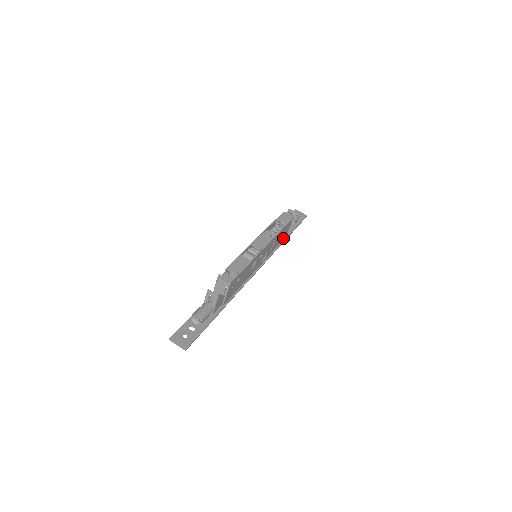
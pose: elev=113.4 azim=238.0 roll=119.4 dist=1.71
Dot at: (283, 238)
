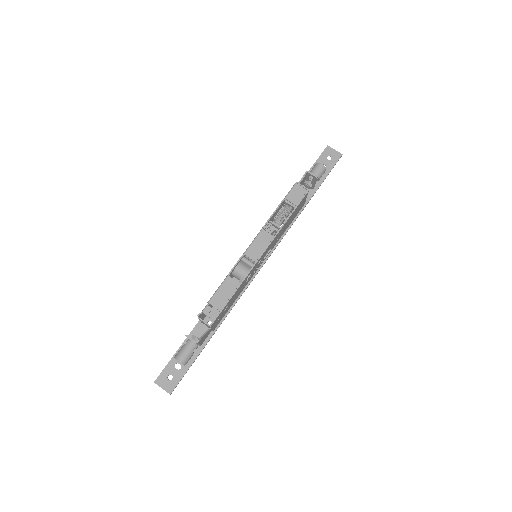
Dot at: (300, 209)
